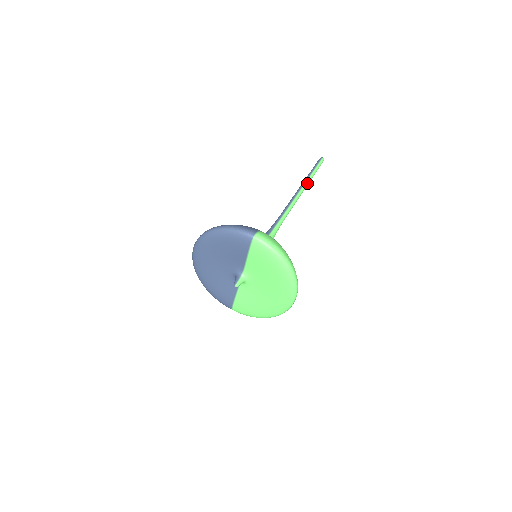
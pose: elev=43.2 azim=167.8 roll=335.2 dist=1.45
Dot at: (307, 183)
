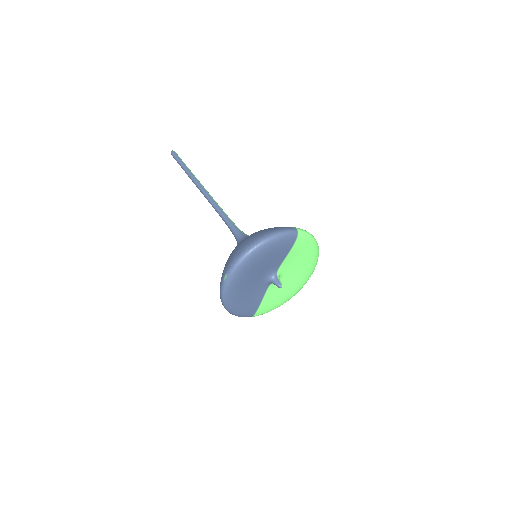
Dot at: (196, 178)
